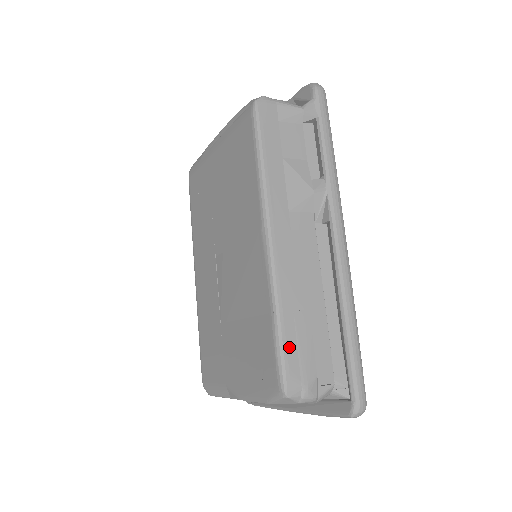
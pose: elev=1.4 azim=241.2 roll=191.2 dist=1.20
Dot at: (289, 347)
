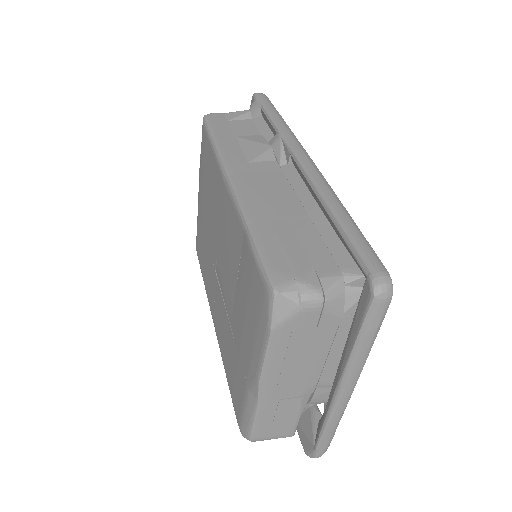
Dot at: (269, 248)
